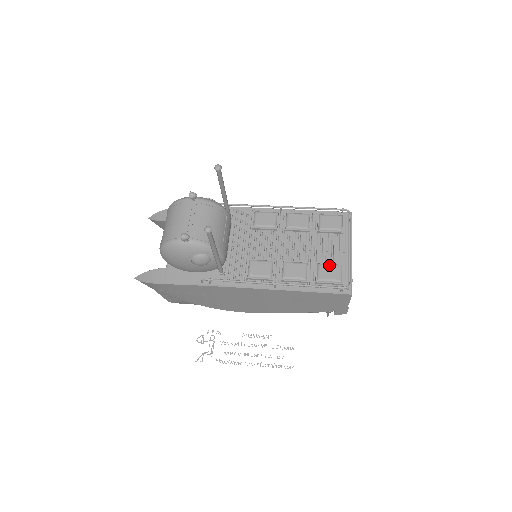
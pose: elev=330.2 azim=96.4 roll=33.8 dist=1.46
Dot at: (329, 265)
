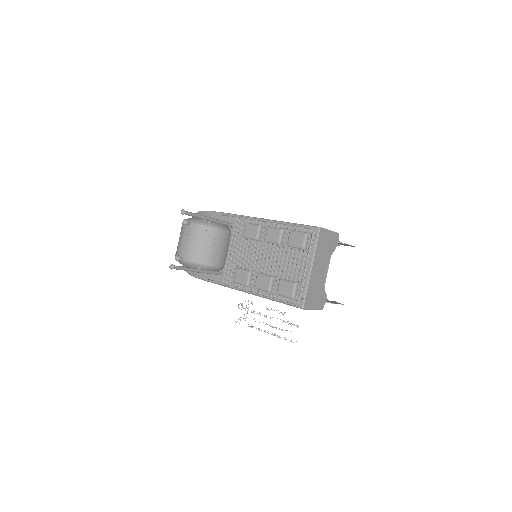
Dot at: (286, 282)
